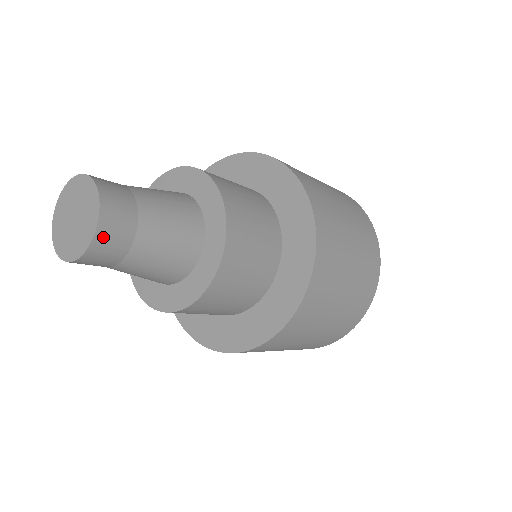
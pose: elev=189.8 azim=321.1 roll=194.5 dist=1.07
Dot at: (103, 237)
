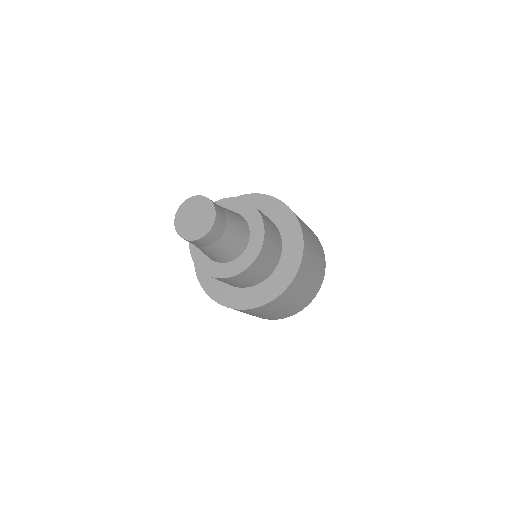
Dot at: (196, 242)
